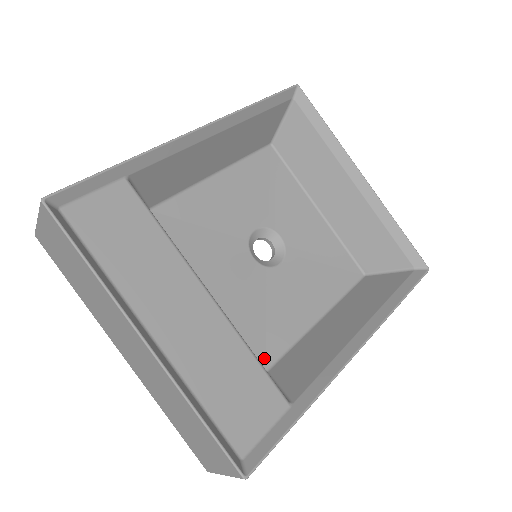
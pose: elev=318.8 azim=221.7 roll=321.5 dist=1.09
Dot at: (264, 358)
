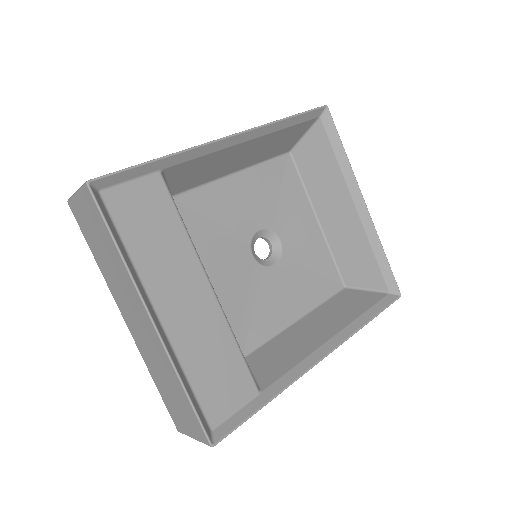
Dot at: (244, 345)
